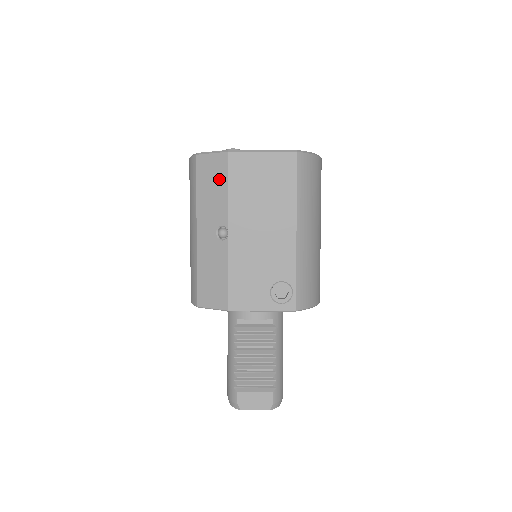
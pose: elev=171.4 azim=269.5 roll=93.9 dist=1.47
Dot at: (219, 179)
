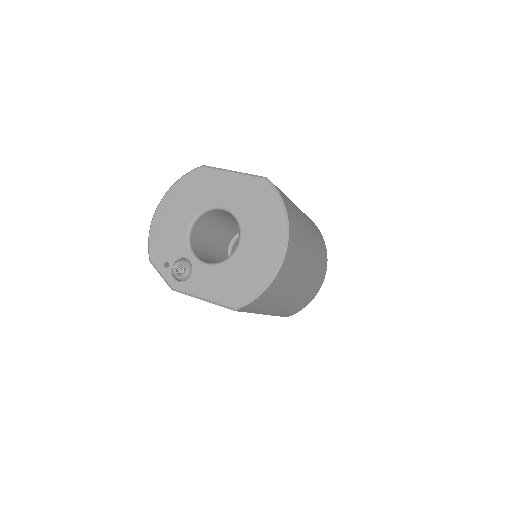
Dot at: occluded
